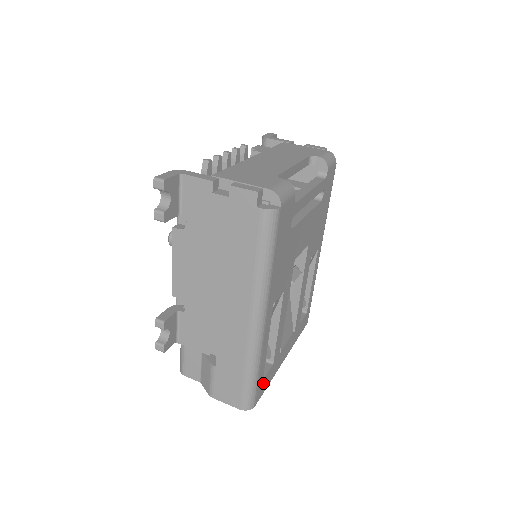
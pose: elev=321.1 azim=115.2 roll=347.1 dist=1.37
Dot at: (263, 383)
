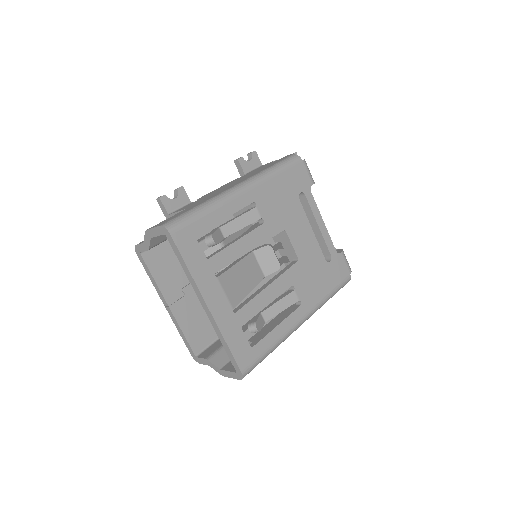
Dot at: (191, 242)
